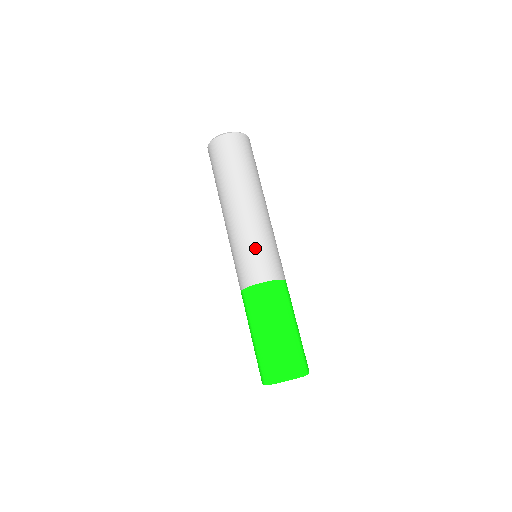
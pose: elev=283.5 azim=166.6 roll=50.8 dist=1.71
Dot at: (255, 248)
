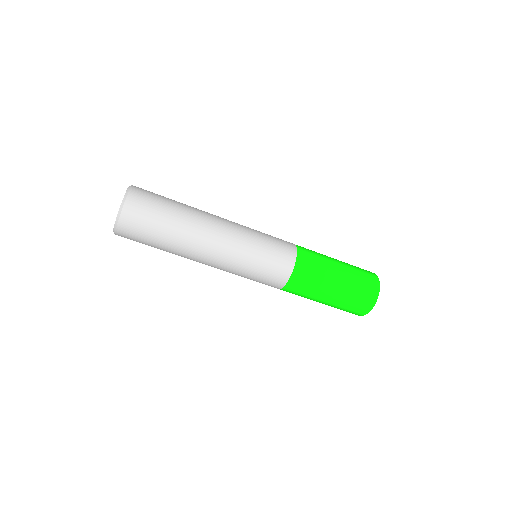
Dot at: (257, 263)
